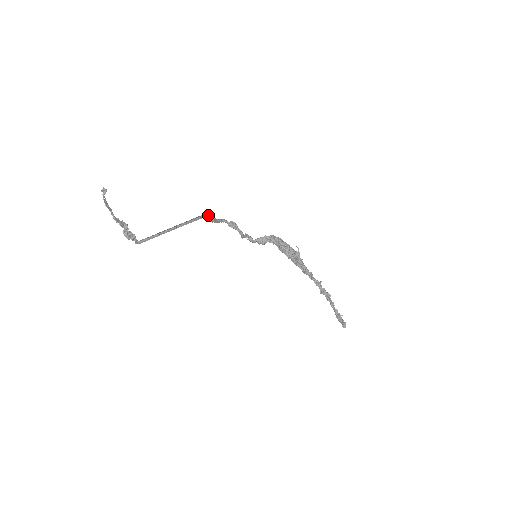
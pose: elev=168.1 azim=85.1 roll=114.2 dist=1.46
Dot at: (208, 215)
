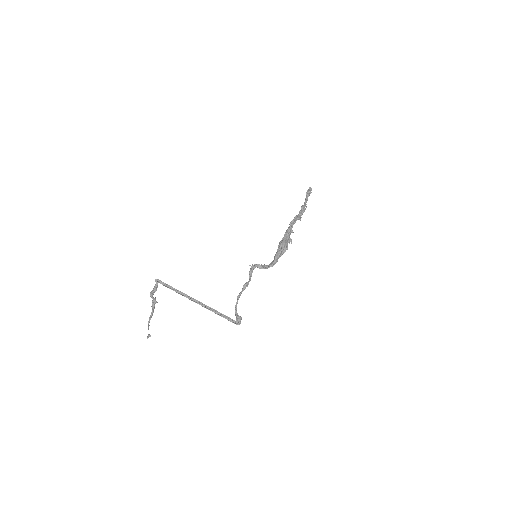
Dot at: occluded
